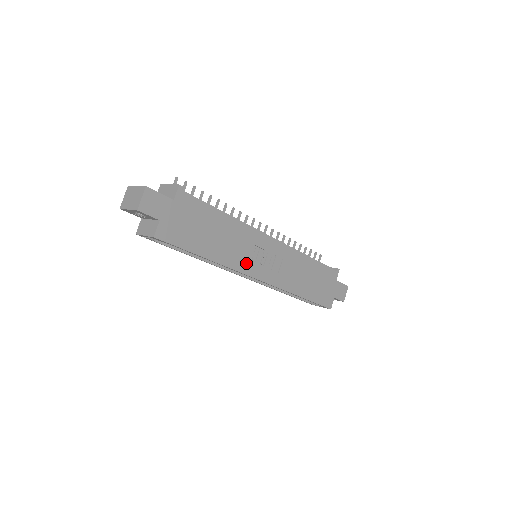
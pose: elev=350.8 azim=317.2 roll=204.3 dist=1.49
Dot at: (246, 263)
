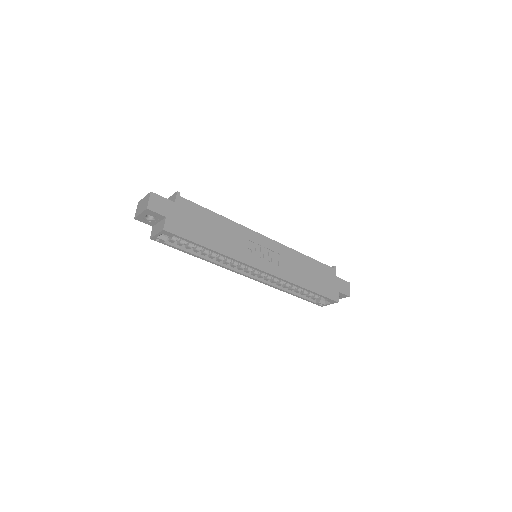
Dot at: (247, 255)
